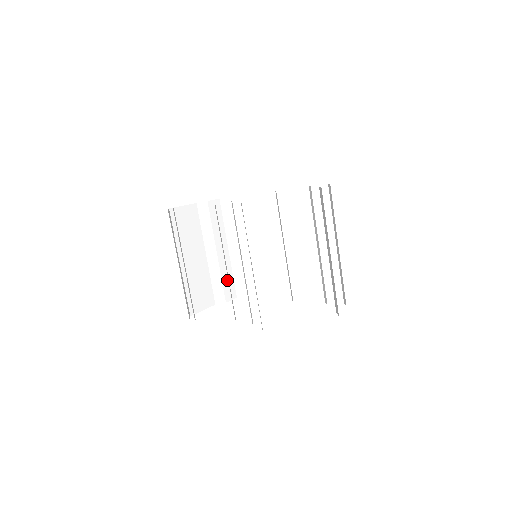
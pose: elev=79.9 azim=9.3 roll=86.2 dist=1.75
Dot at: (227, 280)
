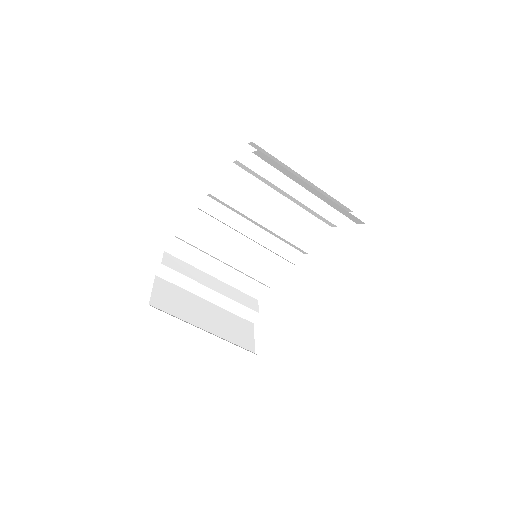
Dot at: (240, 298)
